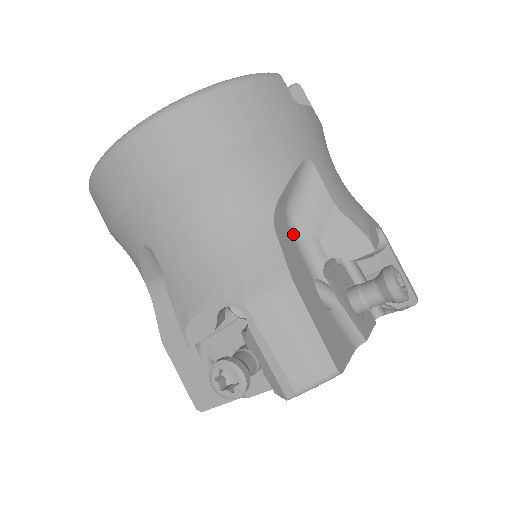
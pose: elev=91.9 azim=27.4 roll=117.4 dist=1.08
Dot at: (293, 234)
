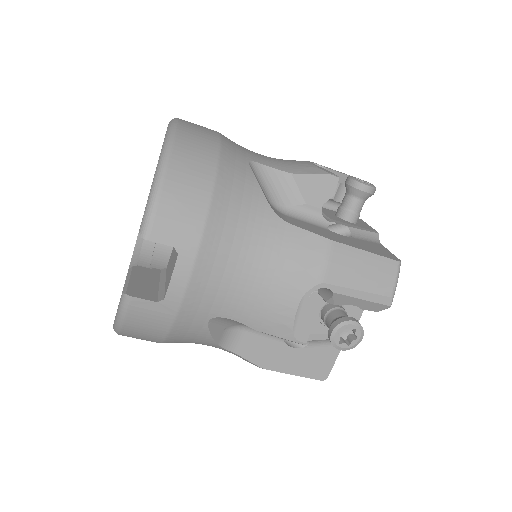
Dot at: (248, 330)
